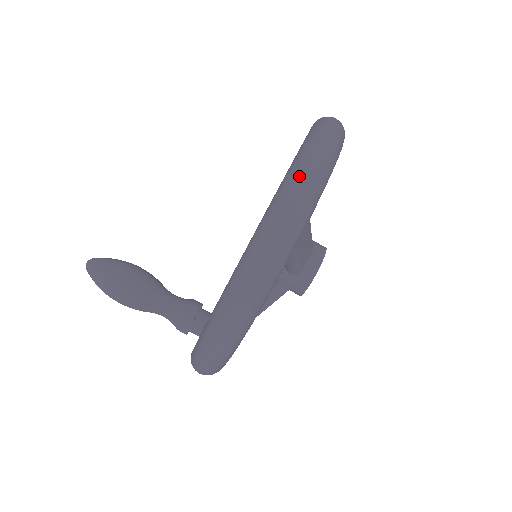
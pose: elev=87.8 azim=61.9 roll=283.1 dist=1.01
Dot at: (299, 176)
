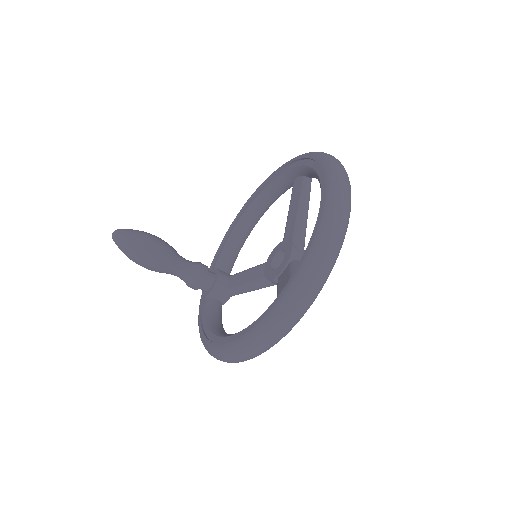
Dot at: (298, 299)
